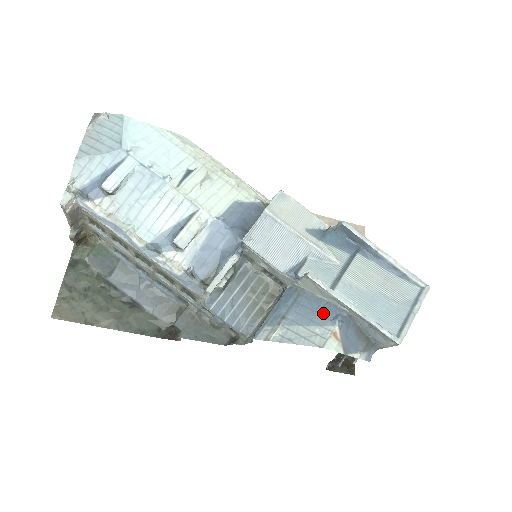
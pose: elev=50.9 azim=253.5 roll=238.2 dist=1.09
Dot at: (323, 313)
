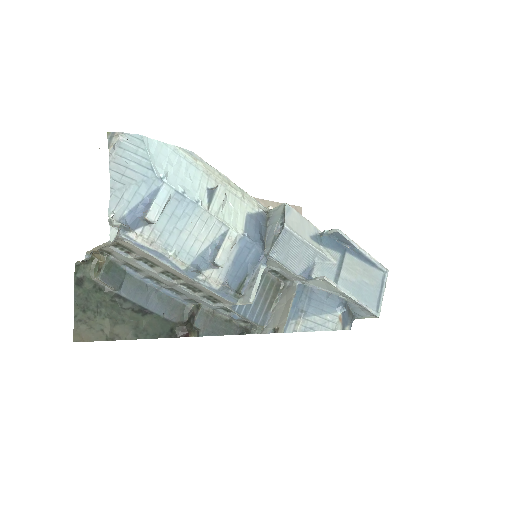
Dot at: (329, 303)
